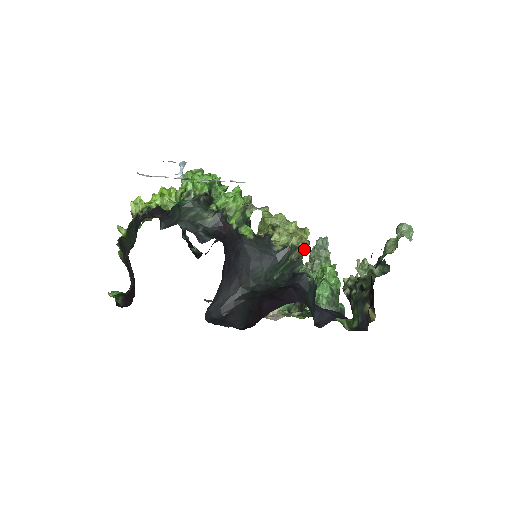
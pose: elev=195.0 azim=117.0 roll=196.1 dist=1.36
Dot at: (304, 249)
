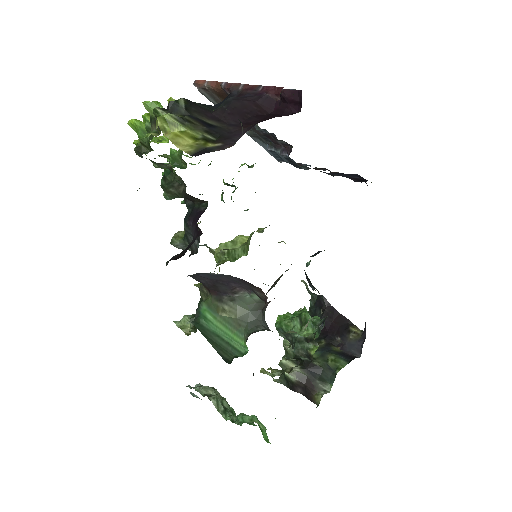
Dot at: occluded
